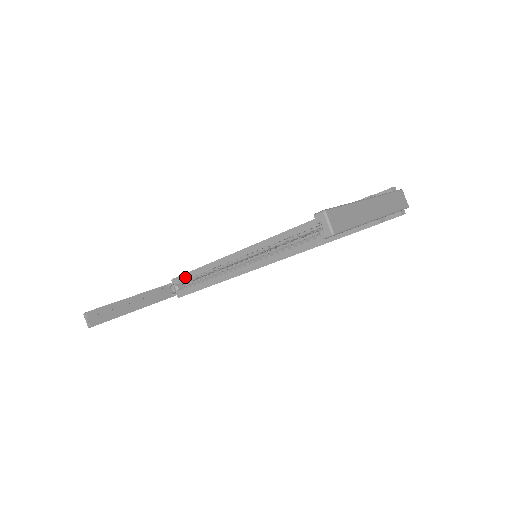
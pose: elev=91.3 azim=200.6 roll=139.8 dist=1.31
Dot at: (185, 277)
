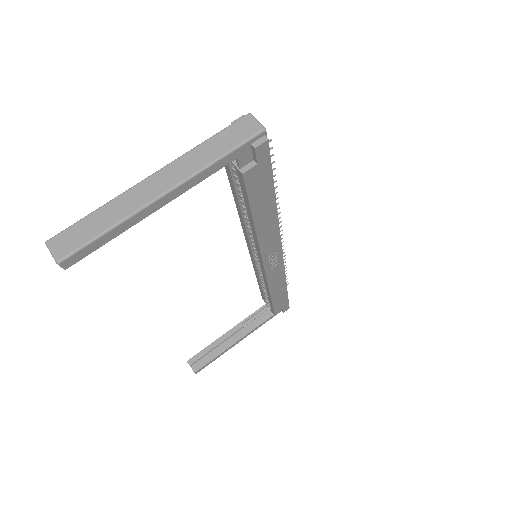
Dot at: (262, 294)
